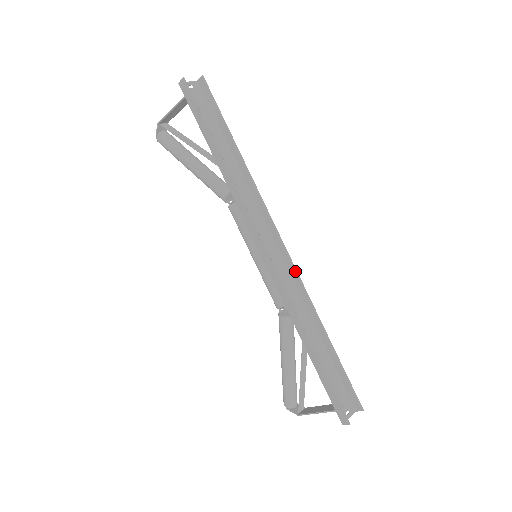
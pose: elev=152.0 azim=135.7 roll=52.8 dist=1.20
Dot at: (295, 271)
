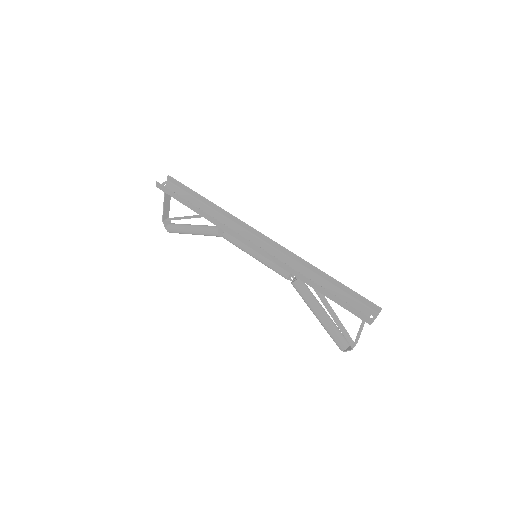
Dot at: (281, 247)
